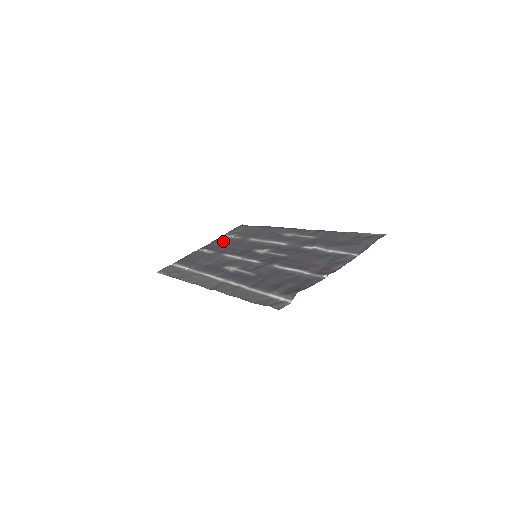
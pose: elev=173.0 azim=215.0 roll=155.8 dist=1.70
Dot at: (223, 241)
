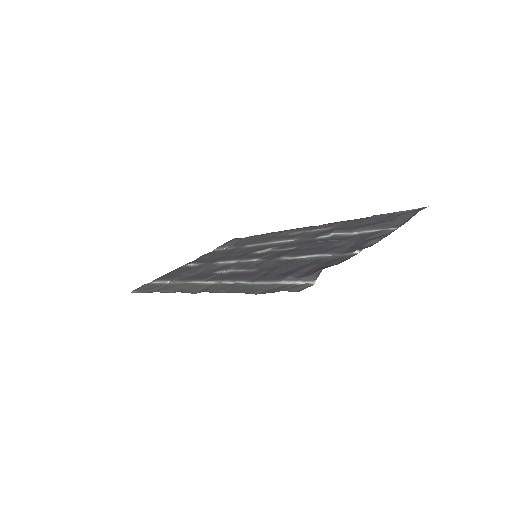
Dot at: (213, 254)
